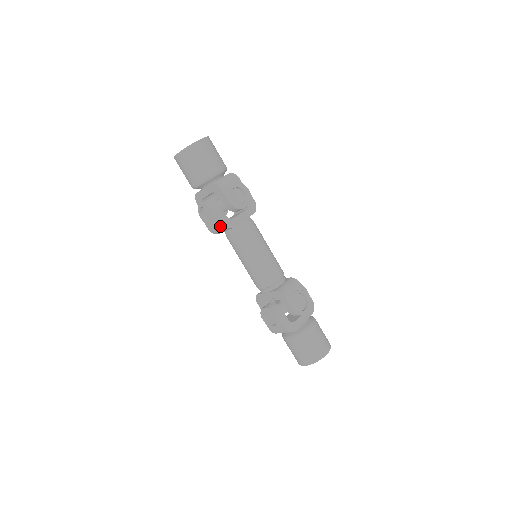
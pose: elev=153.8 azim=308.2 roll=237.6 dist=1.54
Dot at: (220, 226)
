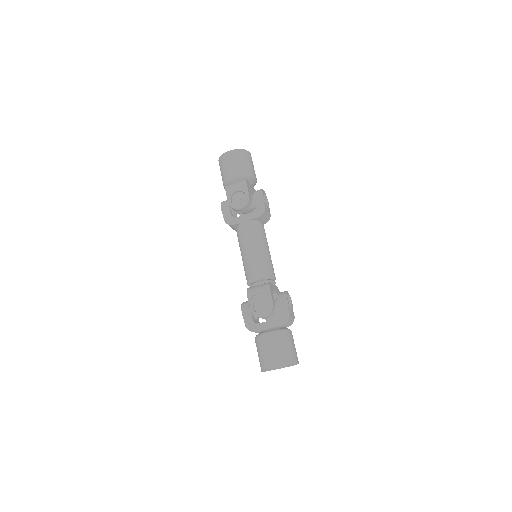
Dot at: (226, 222)
